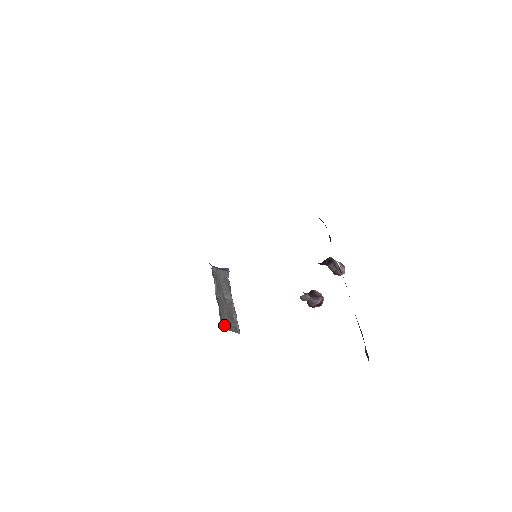
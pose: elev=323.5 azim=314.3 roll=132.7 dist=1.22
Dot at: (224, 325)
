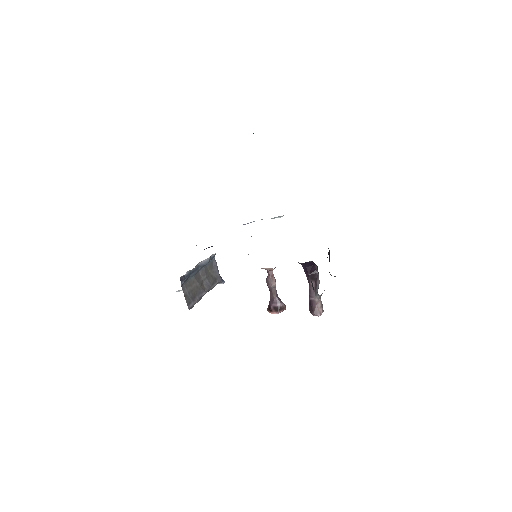
Dot at: (184, 287)
